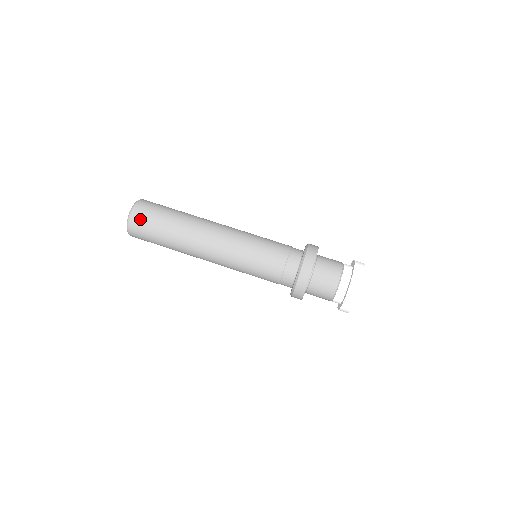
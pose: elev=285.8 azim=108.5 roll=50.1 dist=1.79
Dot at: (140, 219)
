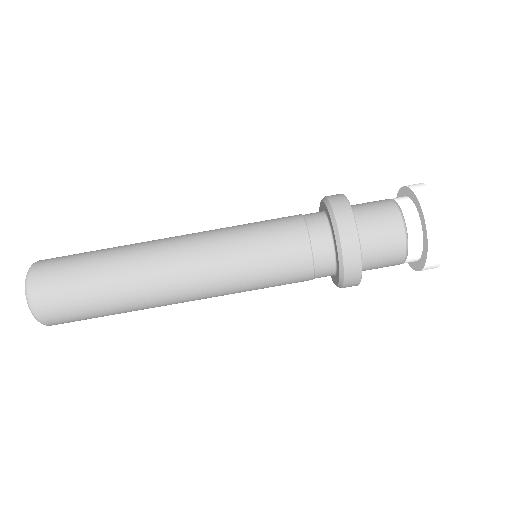
Dot at: (49, 303)
